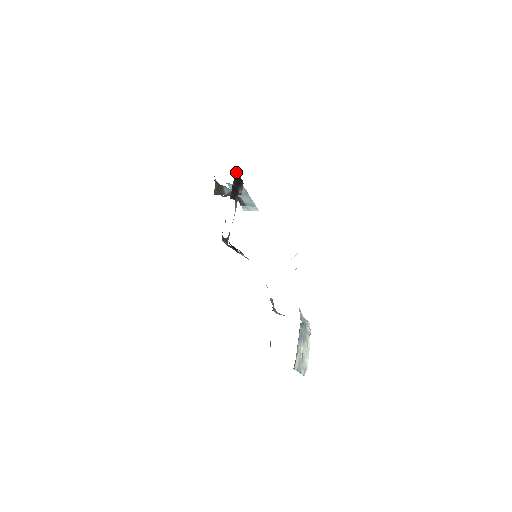
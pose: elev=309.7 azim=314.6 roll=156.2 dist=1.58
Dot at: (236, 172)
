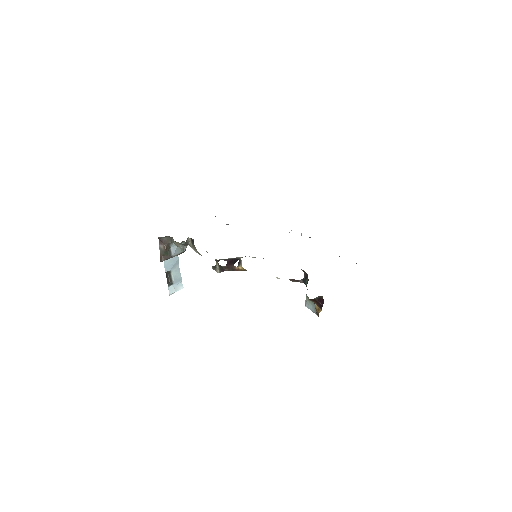
Dot at: occluded
